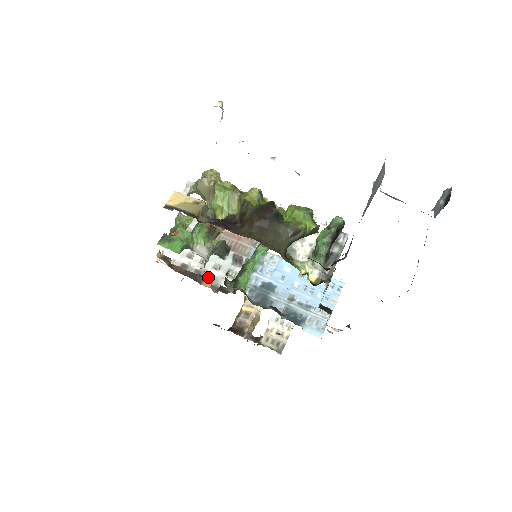
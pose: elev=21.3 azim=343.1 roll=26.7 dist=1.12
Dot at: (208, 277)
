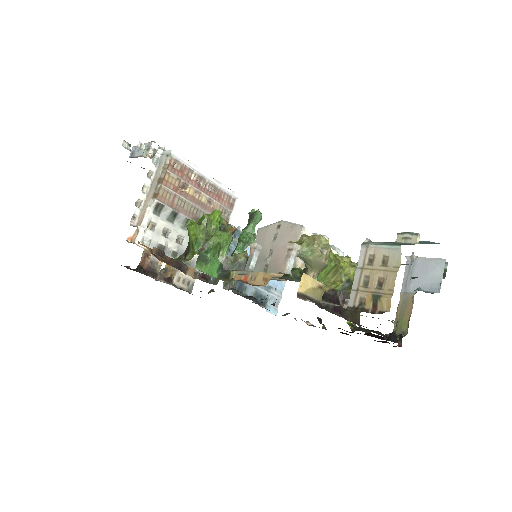
Dot at: occluded
